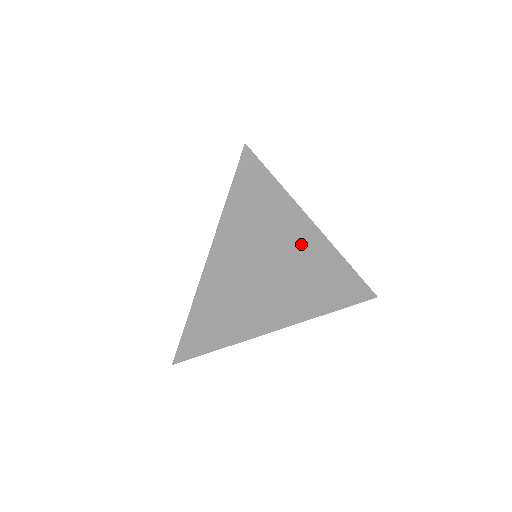
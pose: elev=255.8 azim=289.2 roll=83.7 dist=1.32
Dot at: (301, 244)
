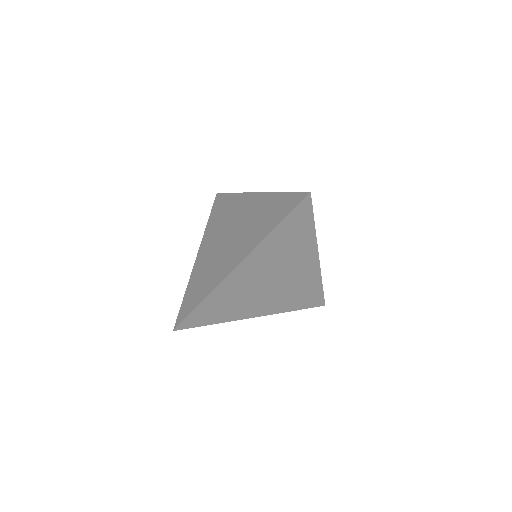
Dot at: (303, 264)
